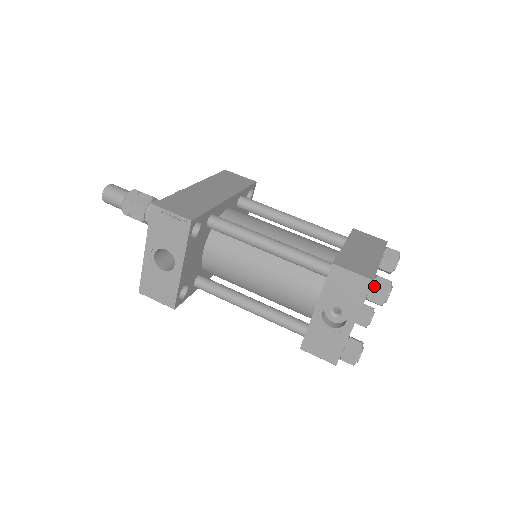
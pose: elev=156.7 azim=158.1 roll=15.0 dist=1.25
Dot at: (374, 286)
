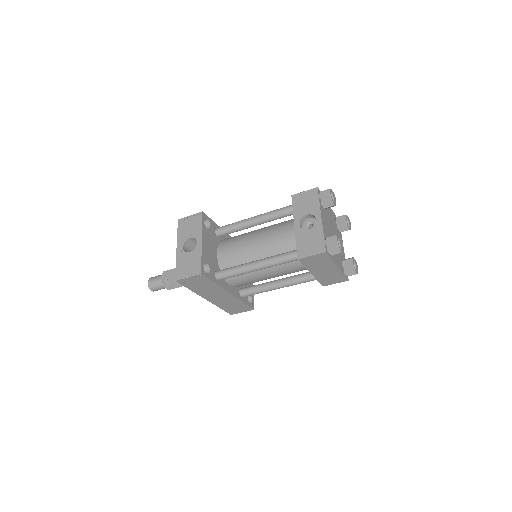
Dot at: (320, 191)
